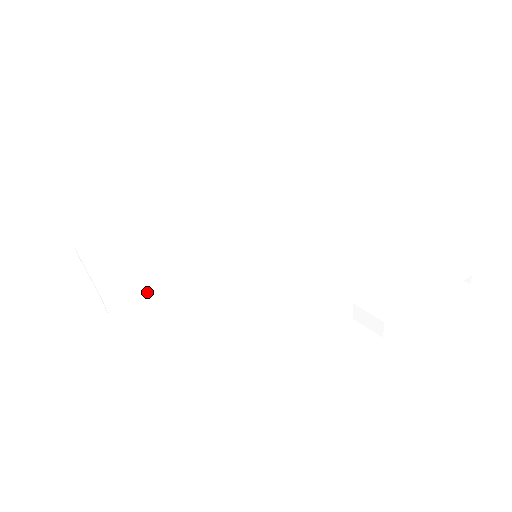
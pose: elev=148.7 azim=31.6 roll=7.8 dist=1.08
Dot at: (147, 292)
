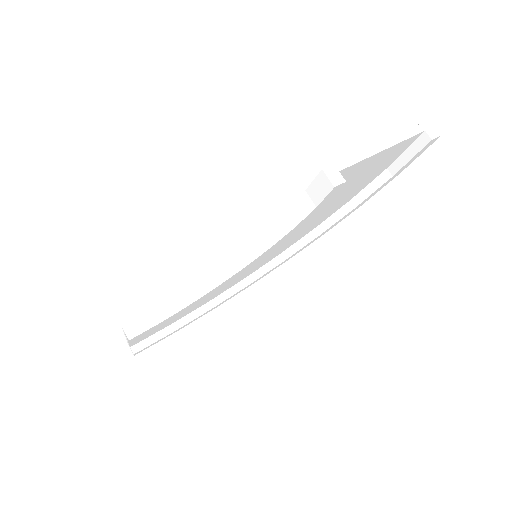
Dot at: (160, 310)
